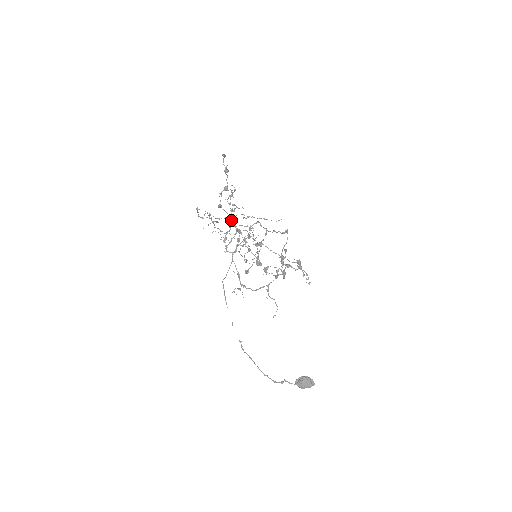
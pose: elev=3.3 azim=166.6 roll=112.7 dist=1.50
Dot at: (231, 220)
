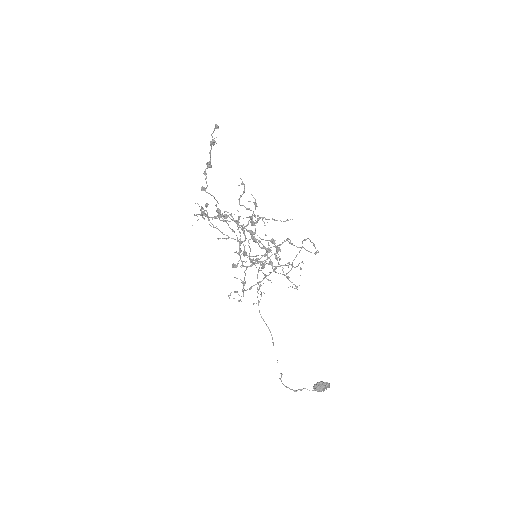
Dot at: (216, 206)
